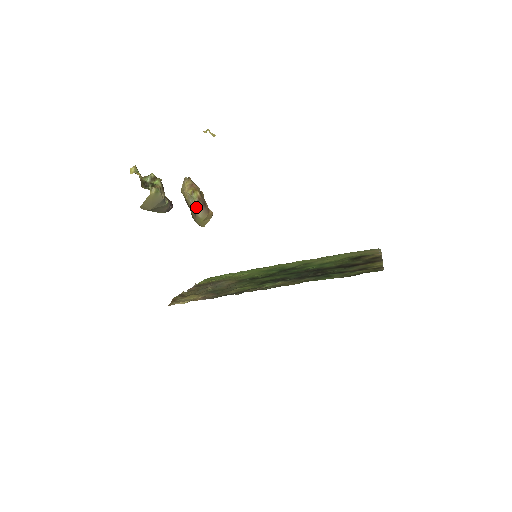
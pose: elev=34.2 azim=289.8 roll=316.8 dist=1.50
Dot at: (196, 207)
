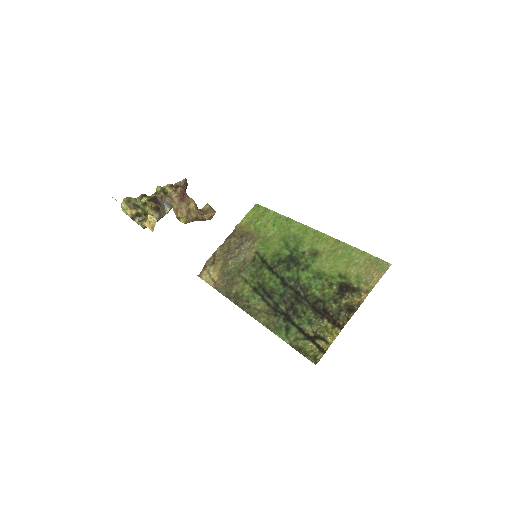
Dot at: occluded
